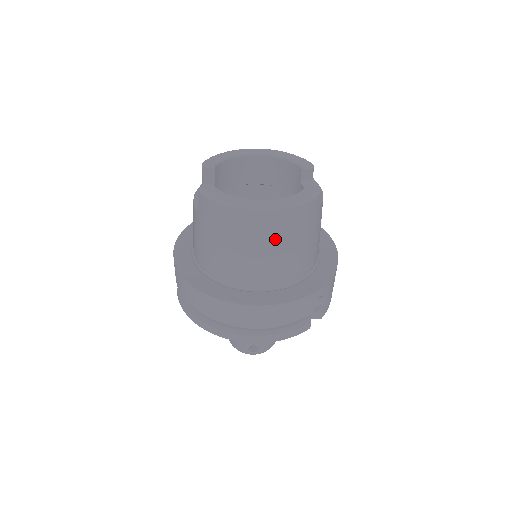
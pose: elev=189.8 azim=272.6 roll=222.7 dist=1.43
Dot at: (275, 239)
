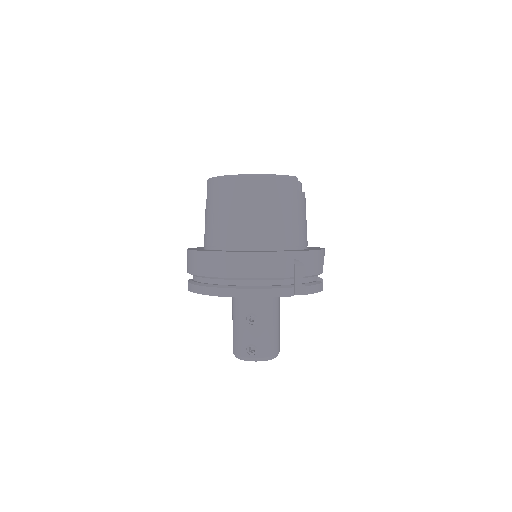
Dot at: (257, 201)
